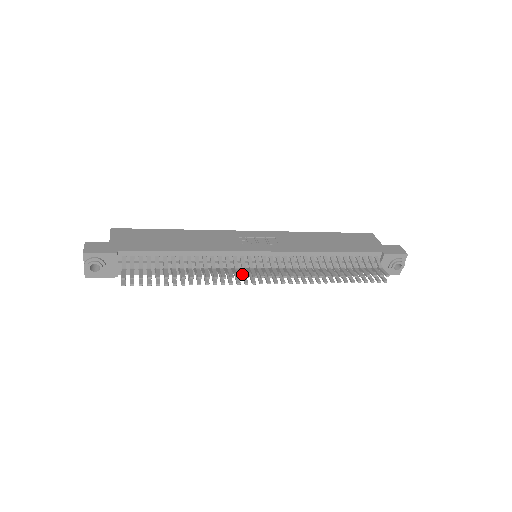
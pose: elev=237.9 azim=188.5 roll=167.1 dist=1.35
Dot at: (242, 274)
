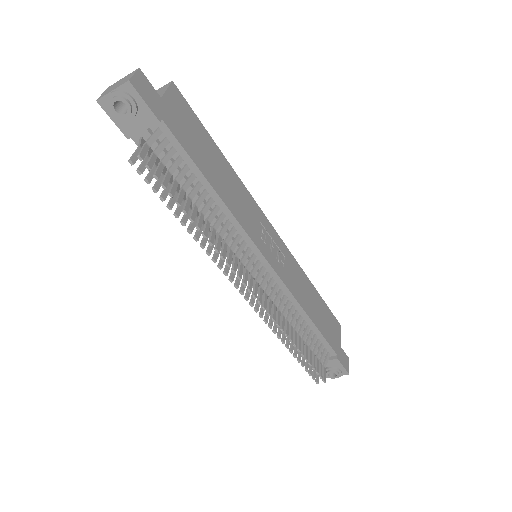
Dot at: occluded
